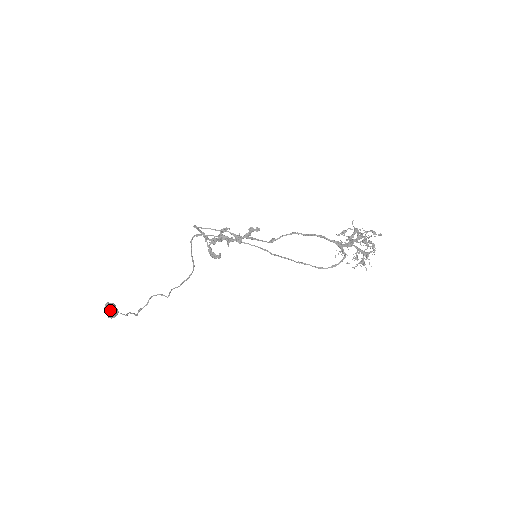
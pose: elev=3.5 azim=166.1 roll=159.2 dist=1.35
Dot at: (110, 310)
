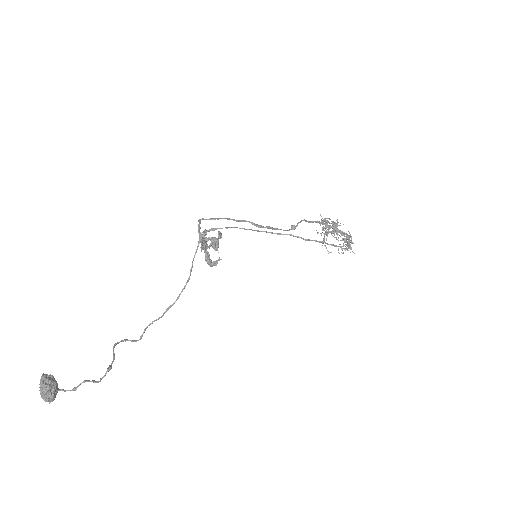
Dot at: (54, 385)
